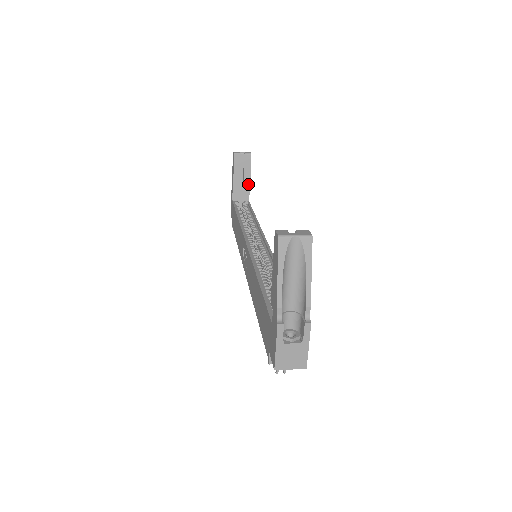
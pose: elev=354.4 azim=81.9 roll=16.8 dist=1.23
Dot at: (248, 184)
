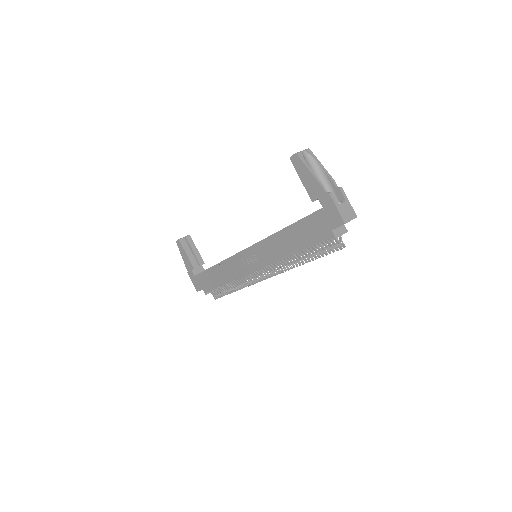
Dot at: (199, 256)
